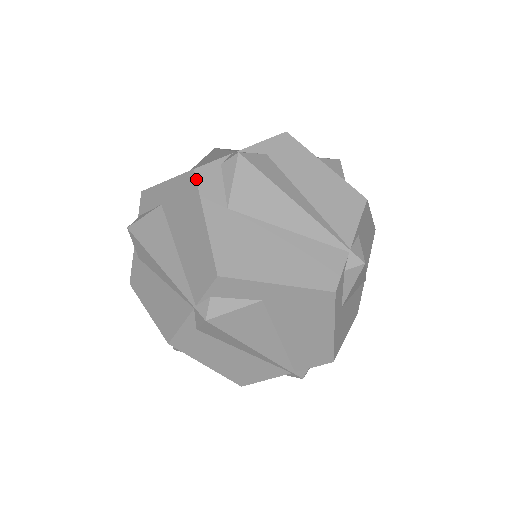
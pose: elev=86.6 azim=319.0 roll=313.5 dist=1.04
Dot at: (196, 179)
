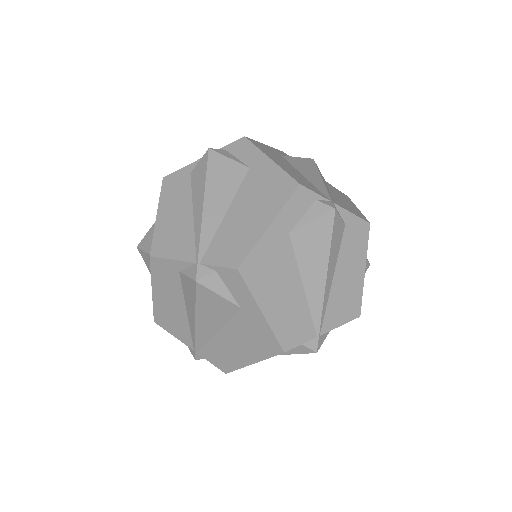
Dot at: (294, 192)
